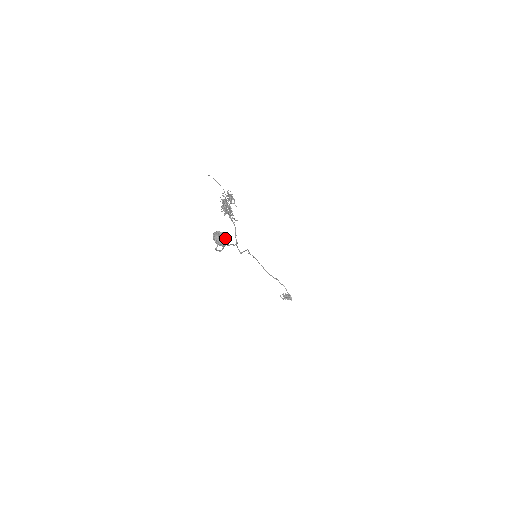
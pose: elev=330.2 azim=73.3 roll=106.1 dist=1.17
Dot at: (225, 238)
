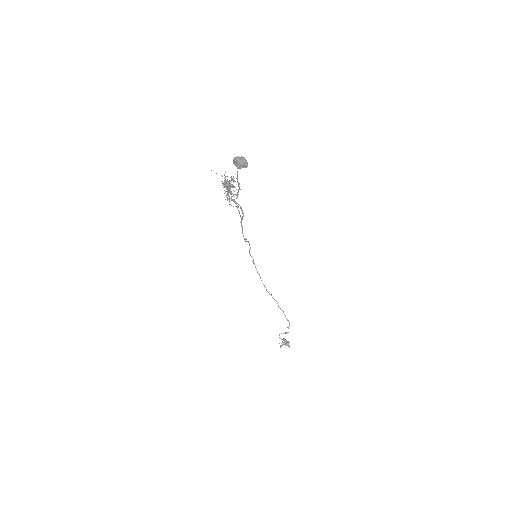
Dot at: (244, 159)
